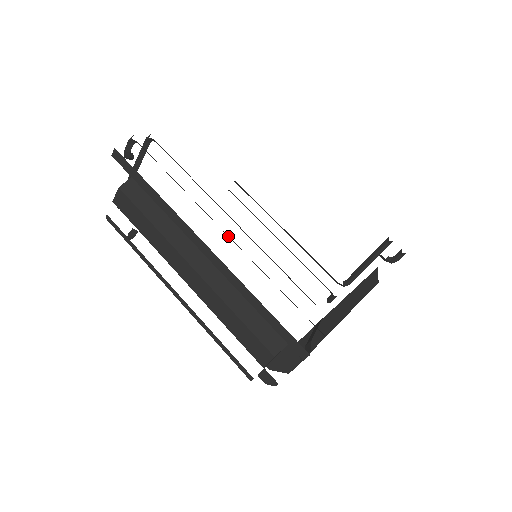
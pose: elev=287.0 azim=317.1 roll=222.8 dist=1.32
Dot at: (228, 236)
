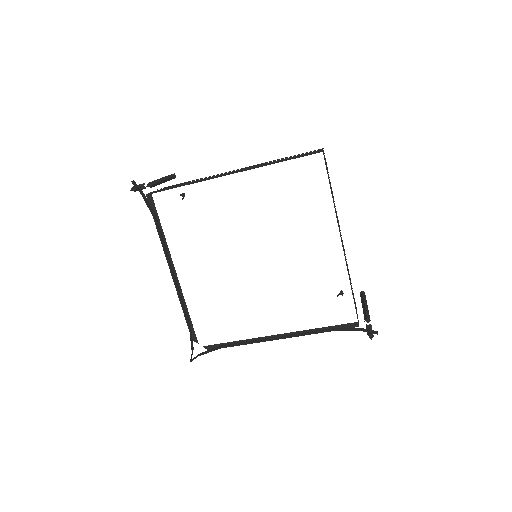
Dot at: occluded
